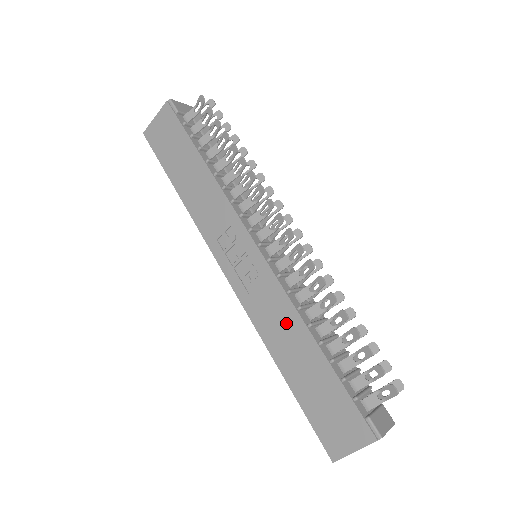
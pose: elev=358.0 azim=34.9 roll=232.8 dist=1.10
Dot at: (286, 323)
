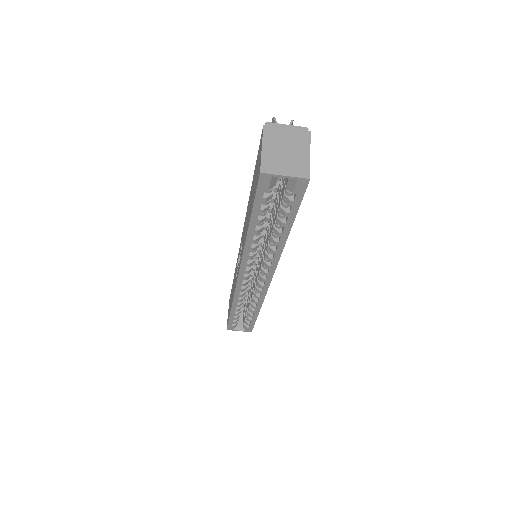
Dot at: (246, 219)
